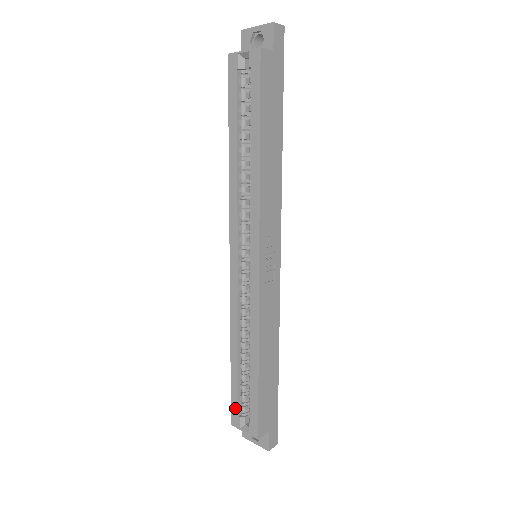
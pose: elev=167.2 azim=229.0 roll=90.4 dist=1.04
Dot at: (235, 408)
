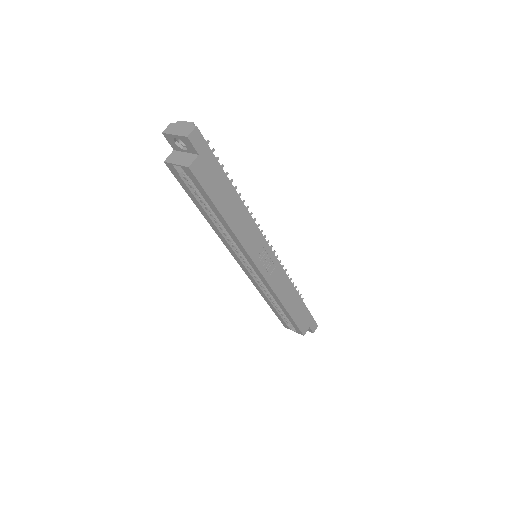
Dot at: (283, 322)
